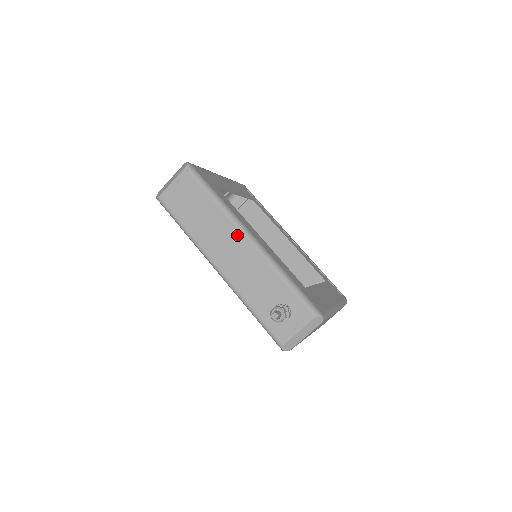
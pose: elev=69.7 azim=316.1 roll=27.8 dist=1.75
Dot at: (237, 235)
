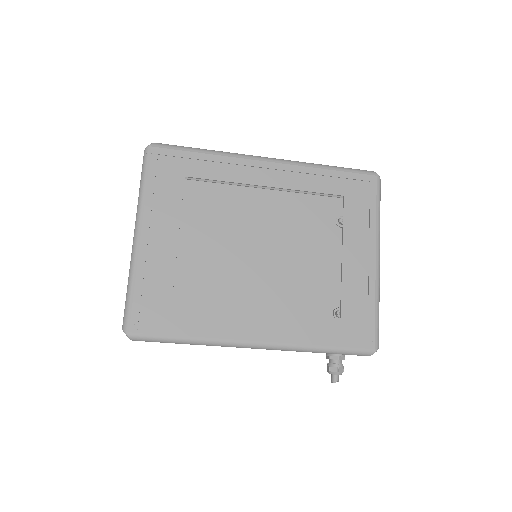
Dot at: occluded
